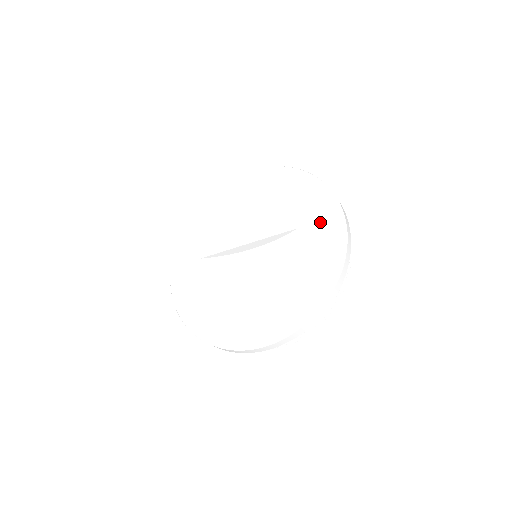
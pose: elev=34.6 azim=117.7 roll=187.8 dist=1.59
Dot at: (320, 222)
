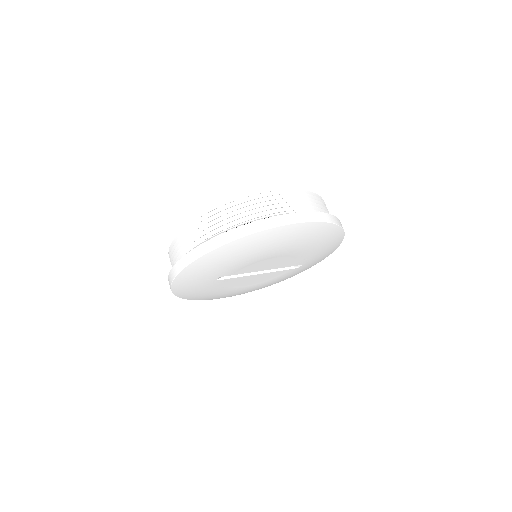
Dot at: occluded
